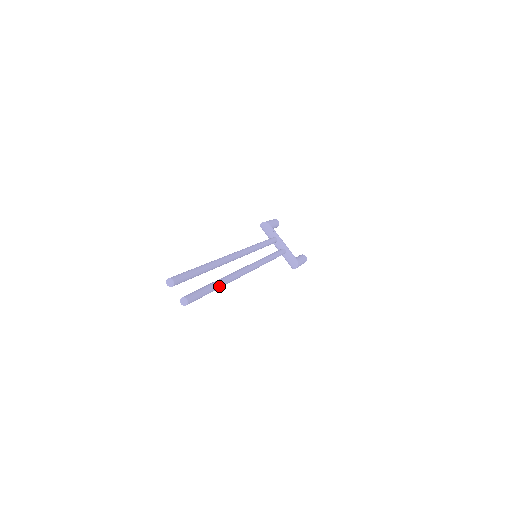
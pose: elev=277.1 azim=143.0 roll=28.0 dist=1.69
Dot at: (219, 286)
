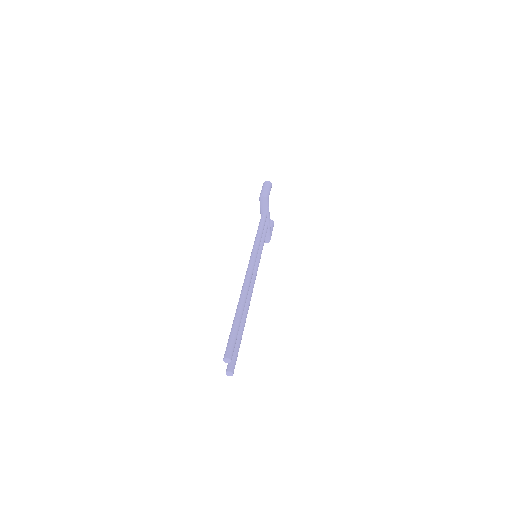
Dot at: (242, 331)
